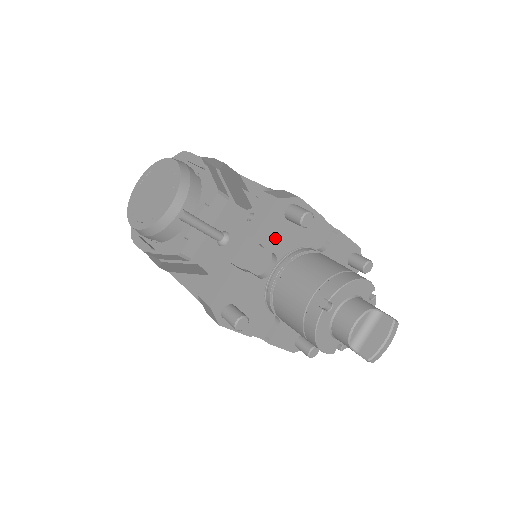
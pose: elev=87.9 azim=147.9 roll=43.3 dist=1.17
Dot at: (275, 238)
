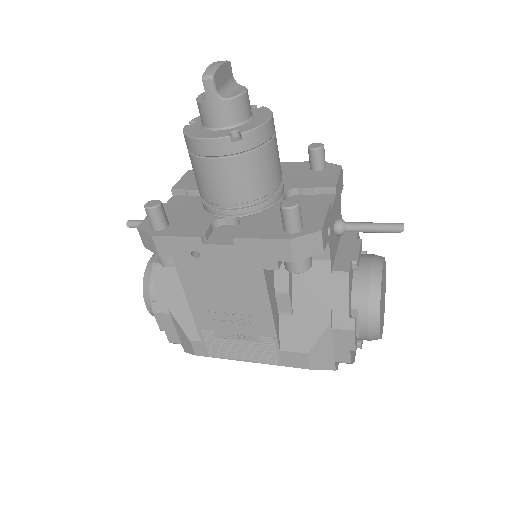
Dot at: occluded
